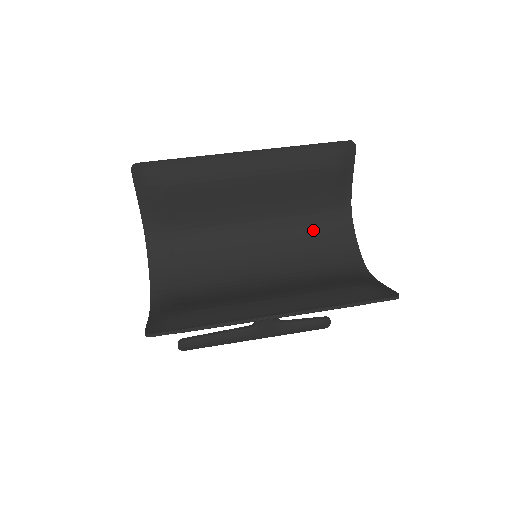
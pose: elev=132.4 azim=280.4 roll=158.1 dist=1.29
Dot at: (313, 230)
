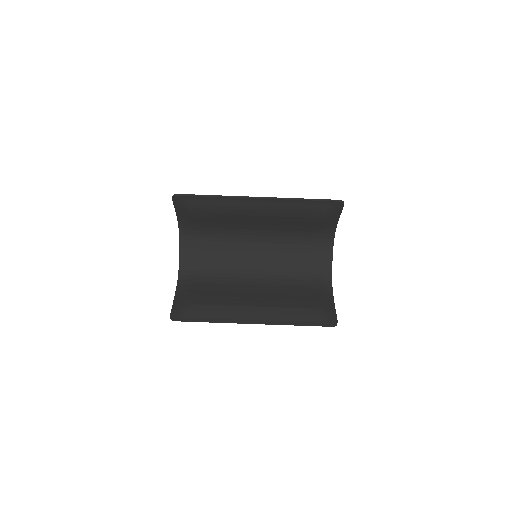
Dot at: (302, 244)
